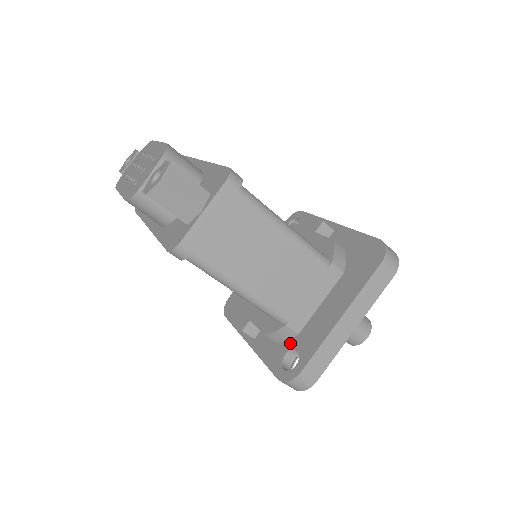
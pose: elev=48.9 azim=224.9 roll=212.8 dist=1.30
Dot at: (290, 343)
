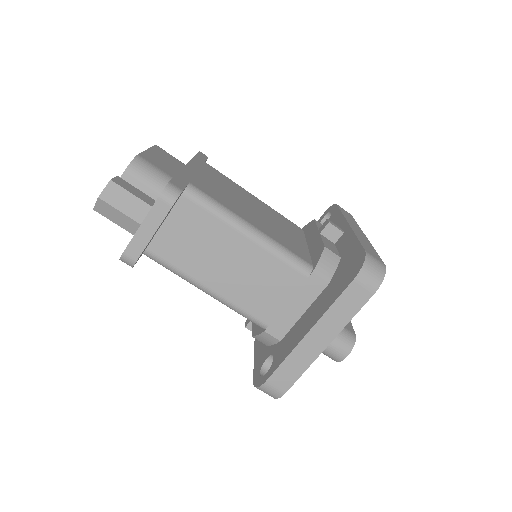
Dot at: (273, 348)
